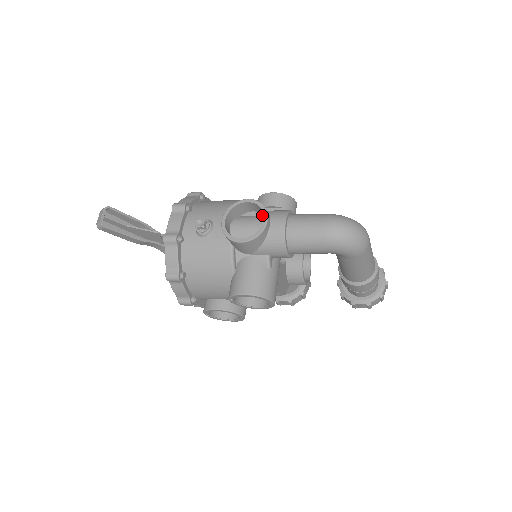
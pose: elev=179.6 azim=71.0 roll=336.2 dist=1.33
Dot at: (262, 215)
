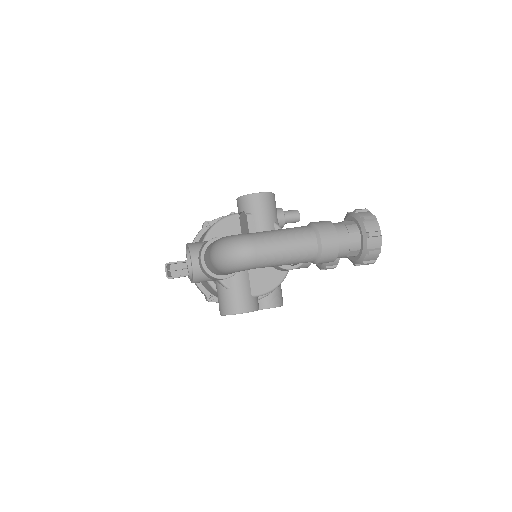
Dot at: occluded
